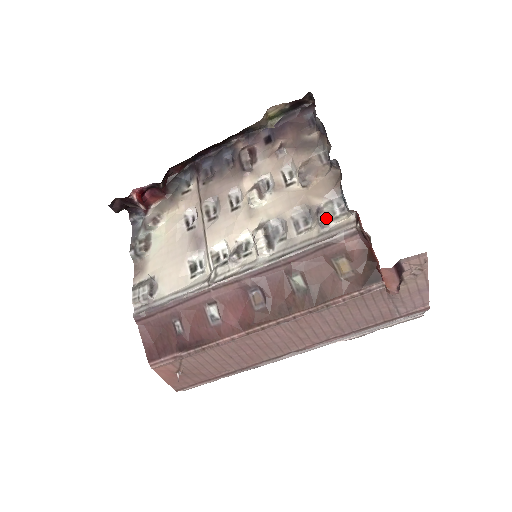
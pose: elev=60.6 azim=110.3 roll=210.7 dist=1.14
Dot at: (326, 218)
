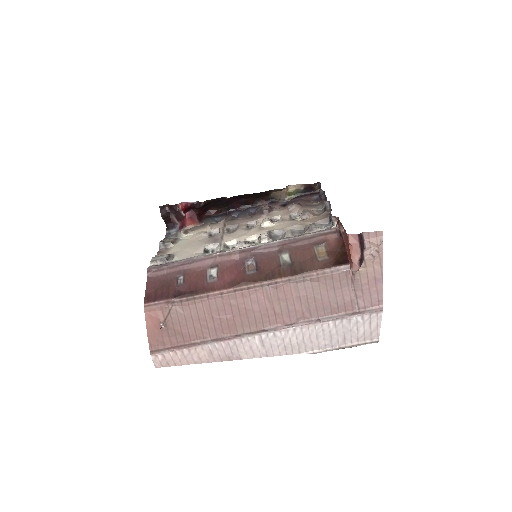
Dot at: (316, 226)
